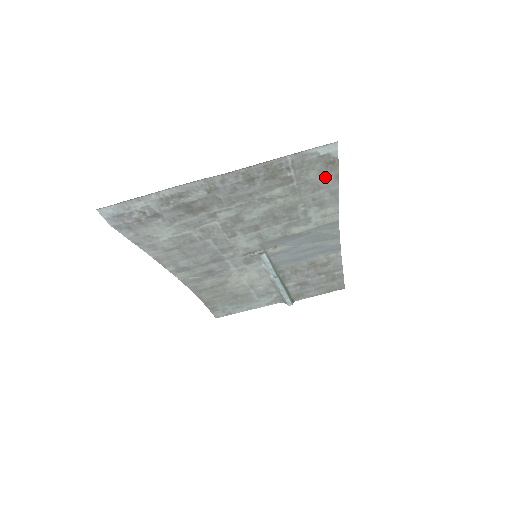
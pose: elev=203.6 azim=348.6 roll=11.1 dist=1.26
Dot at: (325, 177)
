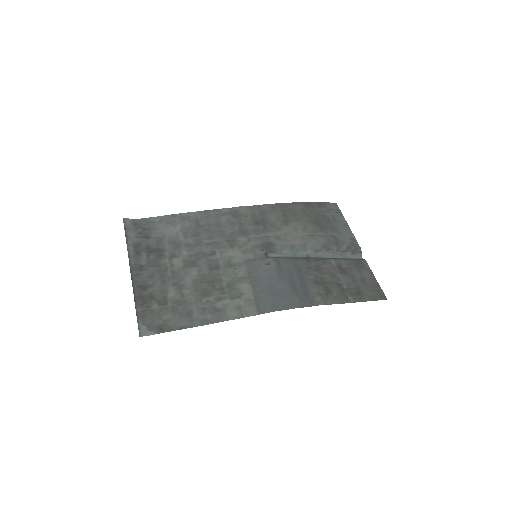
Dot at: (177, 322)
